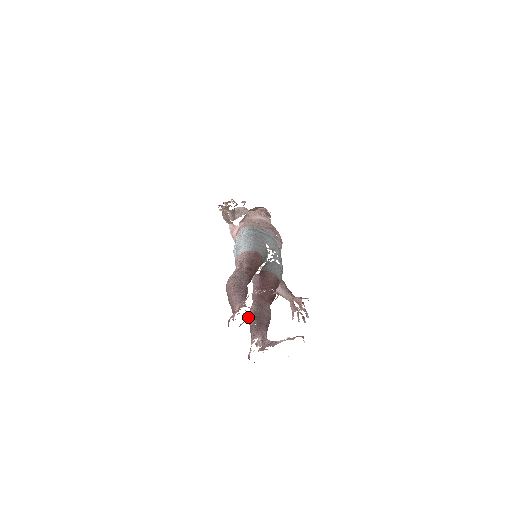
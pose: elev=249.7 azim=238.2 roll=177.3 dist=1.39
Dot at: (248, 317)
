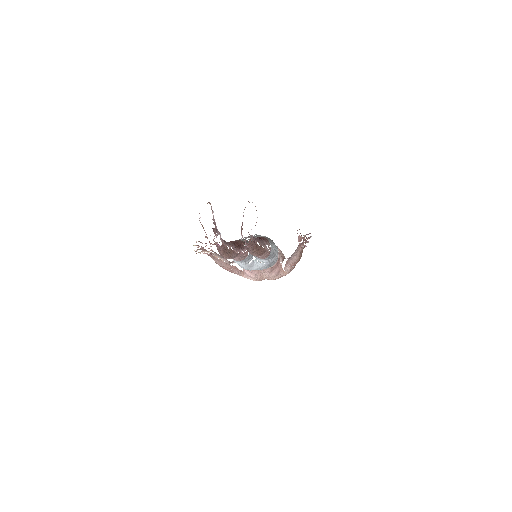
Dot at: (213, 228)
